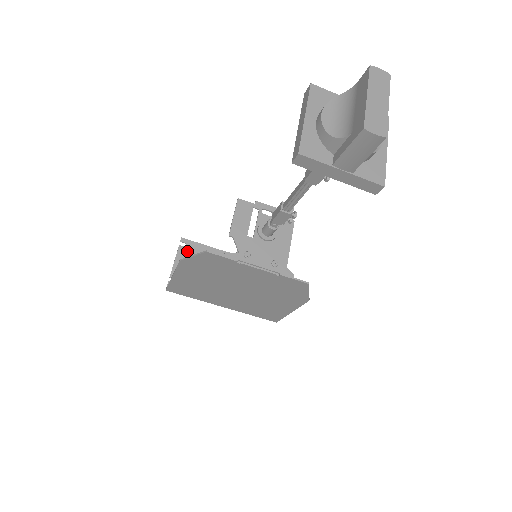
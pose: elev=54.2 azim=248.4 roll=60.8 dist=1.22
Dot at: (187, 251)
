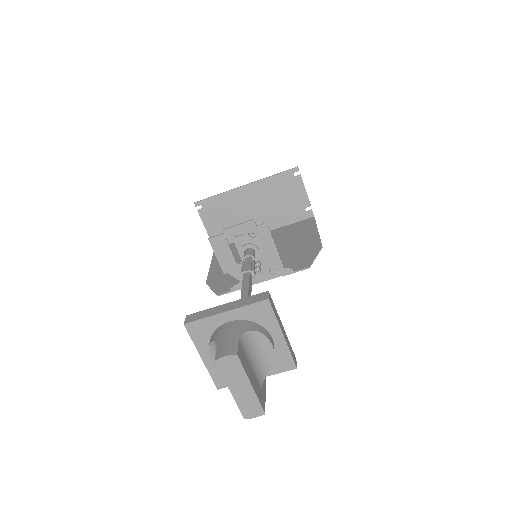
Dot at: (206, 211)
